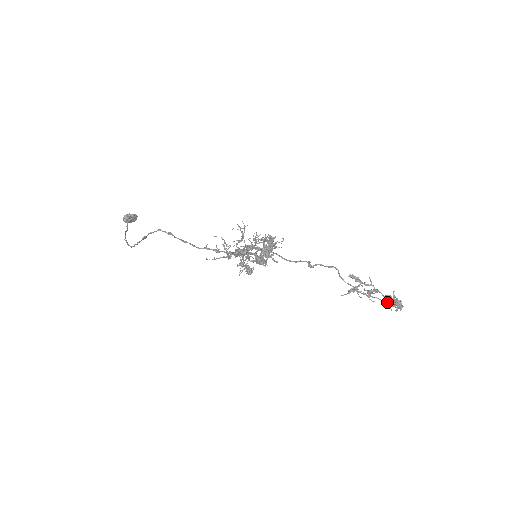
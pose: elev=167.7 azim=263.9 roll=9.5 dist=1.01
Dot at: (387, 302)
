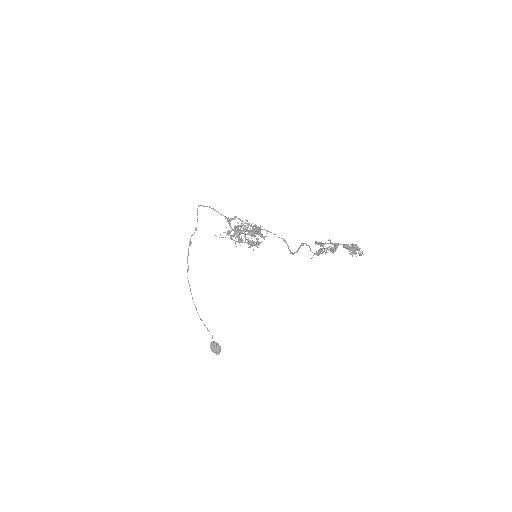
Dot at: occluded
